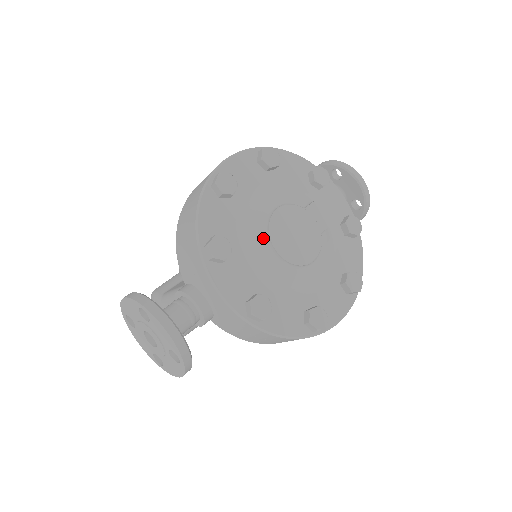
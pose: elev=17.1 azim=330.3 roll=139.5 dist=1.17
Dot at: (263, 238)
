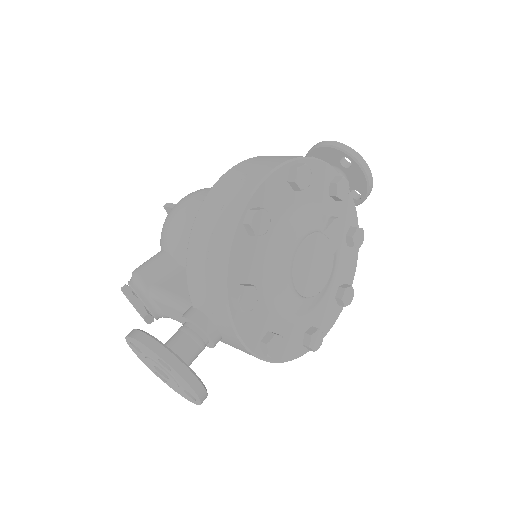
Dot at: (285, 275)
